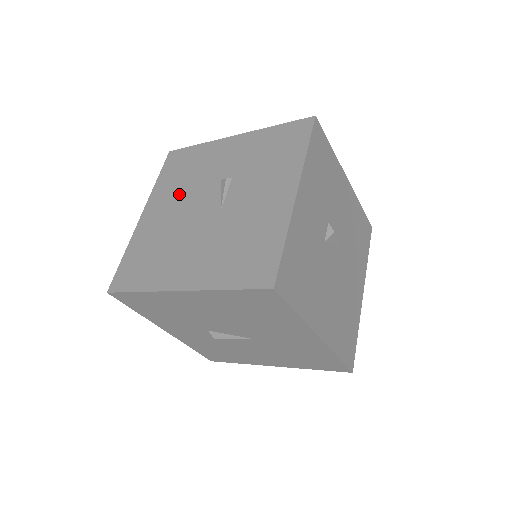
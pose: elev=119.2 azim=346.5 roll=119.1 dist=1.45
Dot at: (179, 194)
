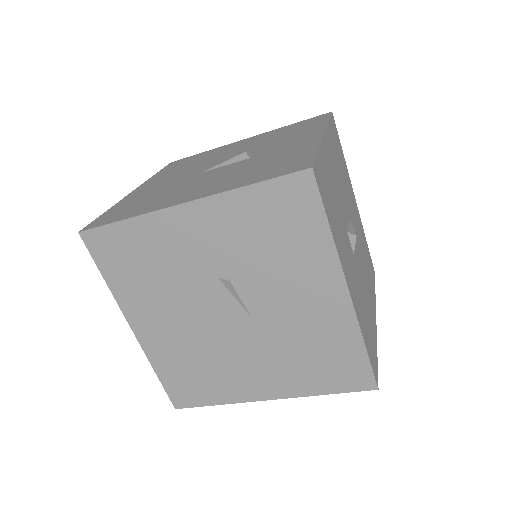
Dot at: (166, 300)
